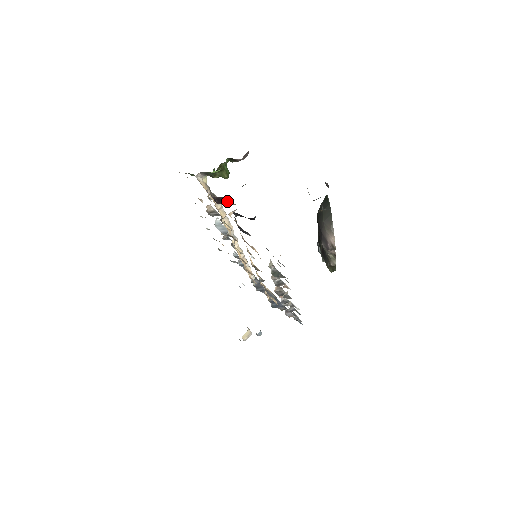
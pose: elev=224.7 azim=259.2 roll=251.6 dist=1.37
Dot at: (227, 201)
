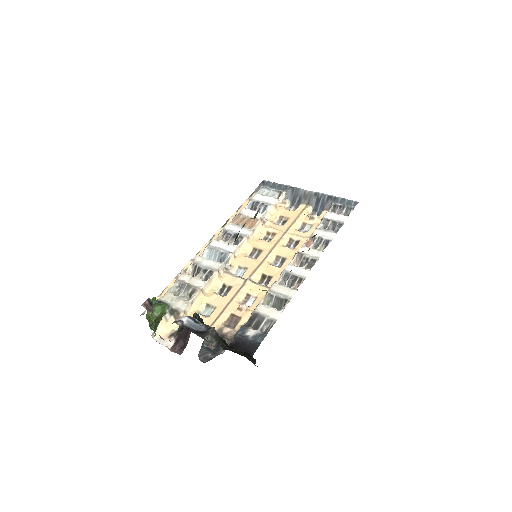
Dot at: occluded
